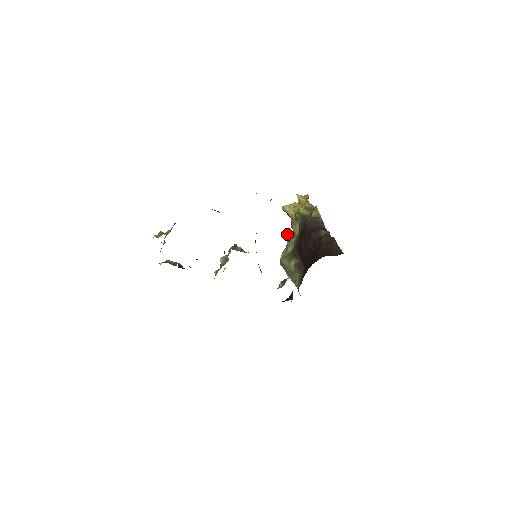
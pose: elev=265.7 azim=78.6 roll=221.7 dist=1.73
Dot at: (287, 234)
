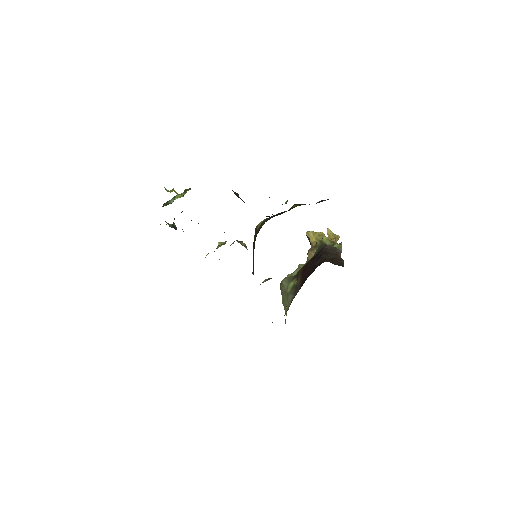
Dot at: occluded
